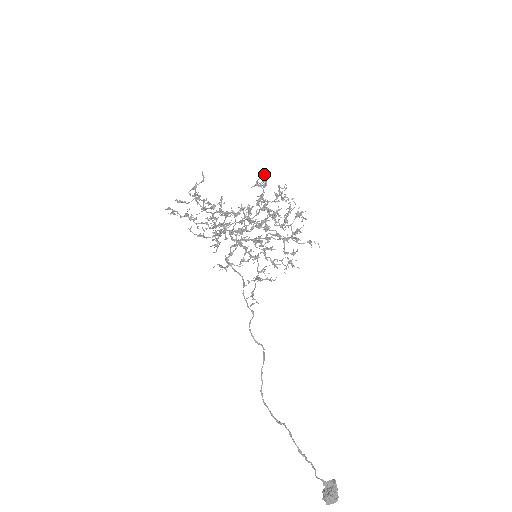
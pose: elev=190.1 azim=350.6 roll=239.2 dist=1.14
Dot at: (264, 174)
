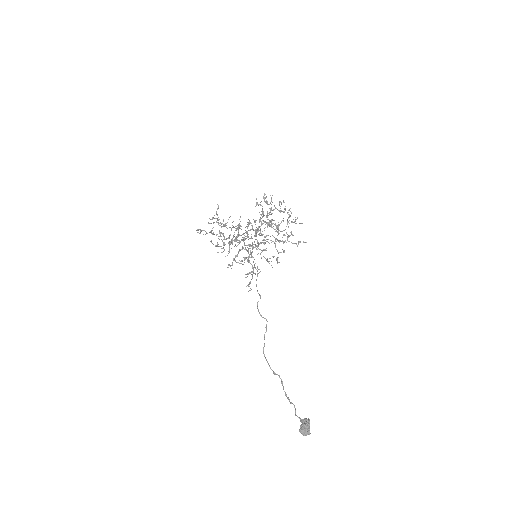
Dot at: occluded
